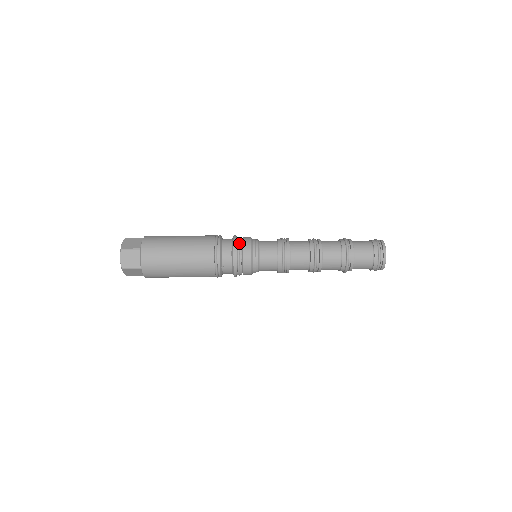
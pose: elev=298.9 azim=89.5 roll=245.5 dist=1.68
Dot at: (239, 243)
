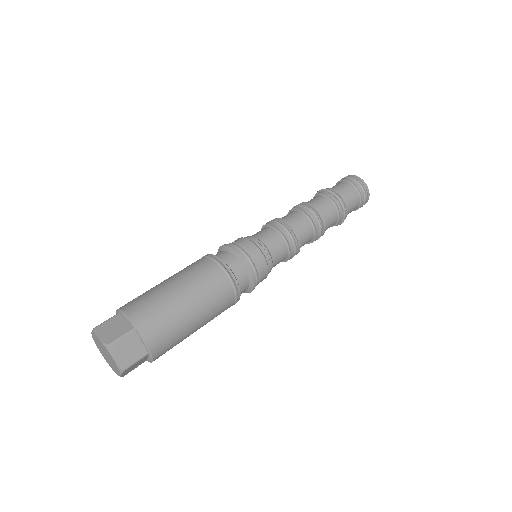
Dot at: occluded
